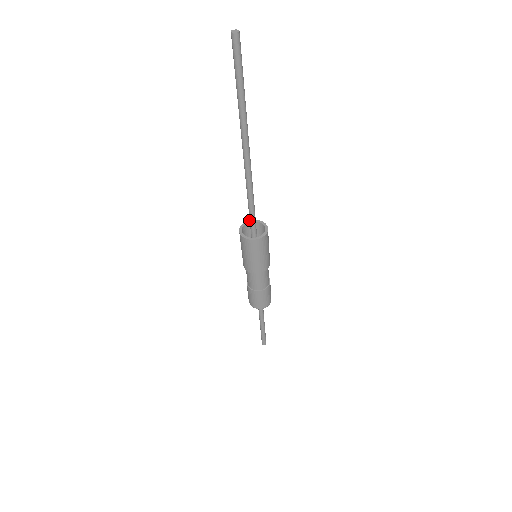
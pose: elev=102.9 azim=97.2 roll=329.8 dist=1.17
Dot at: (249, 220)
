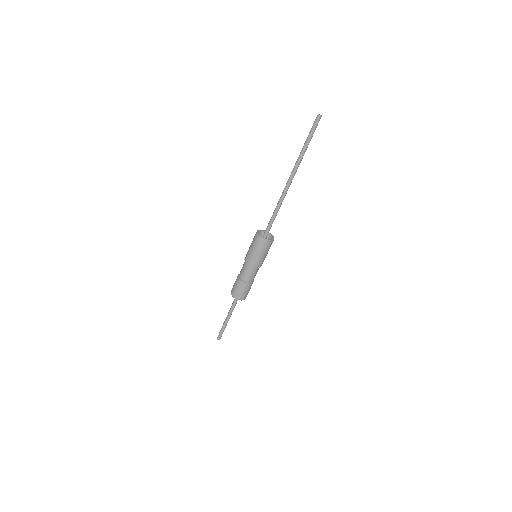
Dot at: occluded
